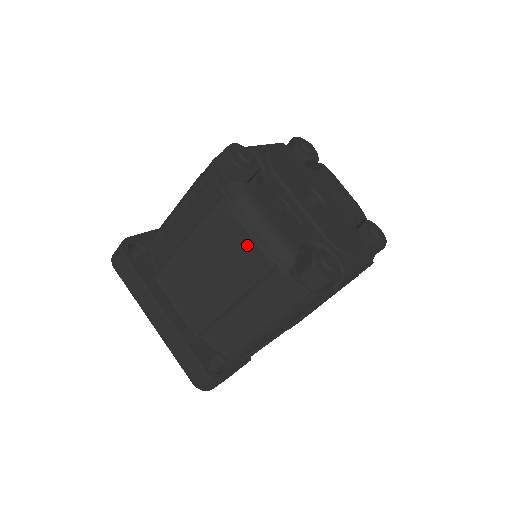
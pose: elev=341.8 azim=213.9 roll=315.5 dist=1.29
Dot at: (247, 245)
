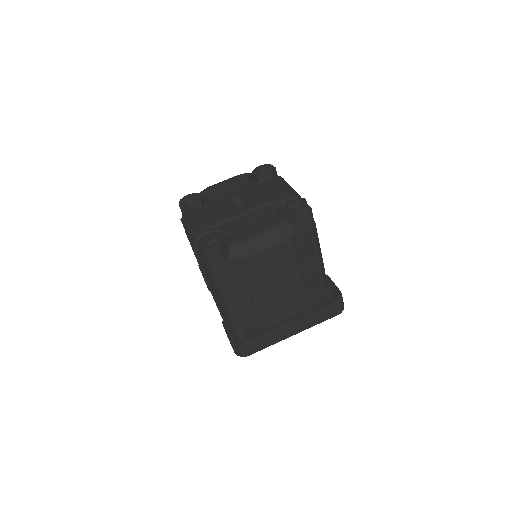
Dot at: (273, 252)
